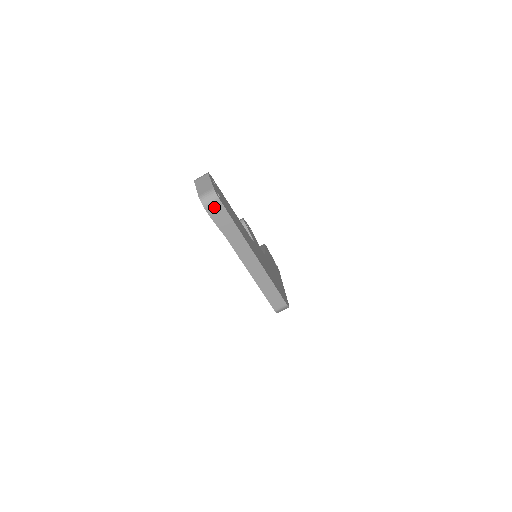
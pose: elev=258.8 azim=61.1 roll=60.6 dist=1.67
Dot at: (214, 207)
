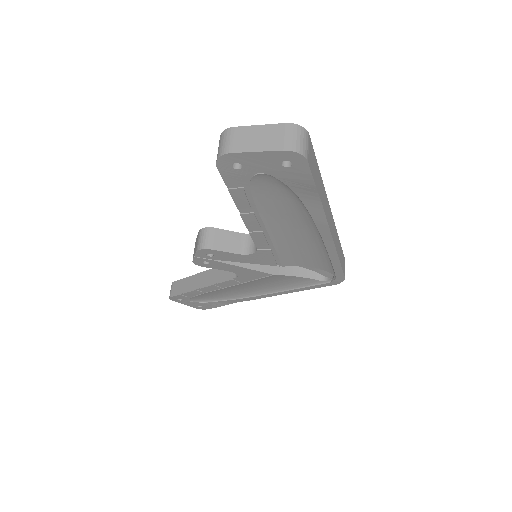
Dot at: (309, 151)
